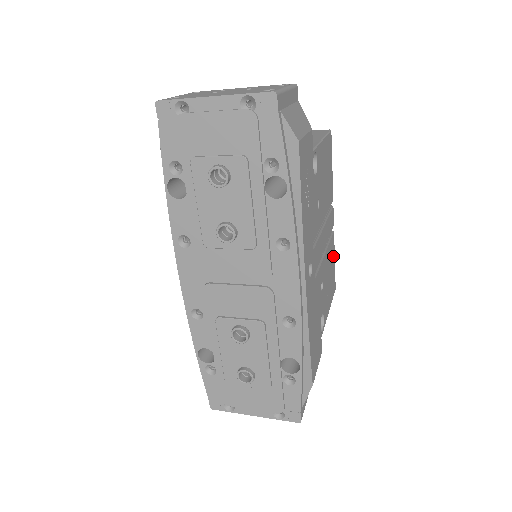
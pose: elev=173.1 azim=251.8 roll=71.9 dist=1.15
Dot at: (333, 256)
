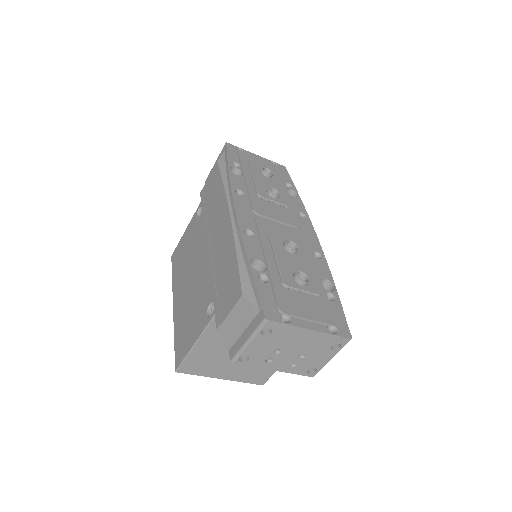
Dot at: occluded
